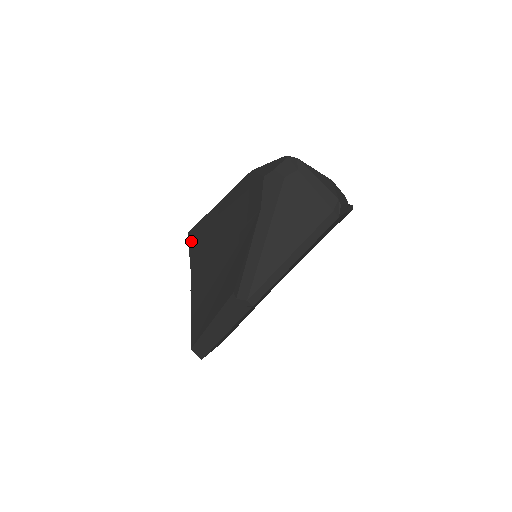
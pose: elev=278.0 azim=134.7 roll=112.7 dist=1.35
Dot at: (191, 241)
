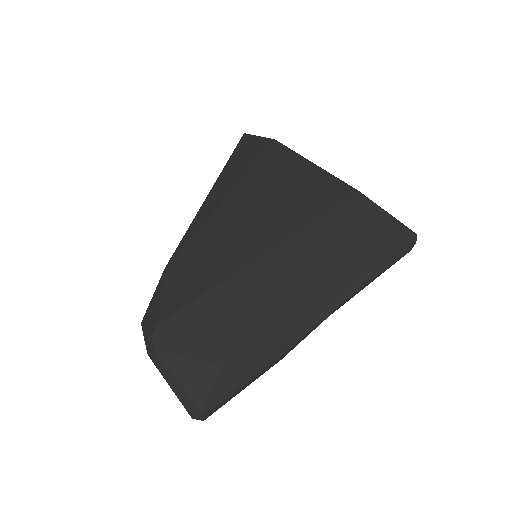
Dot at: occluded
